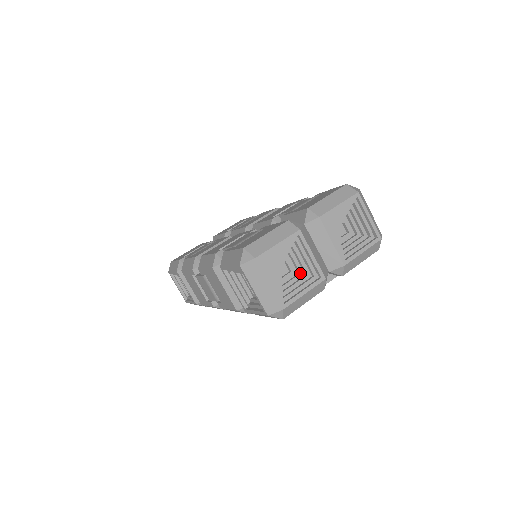
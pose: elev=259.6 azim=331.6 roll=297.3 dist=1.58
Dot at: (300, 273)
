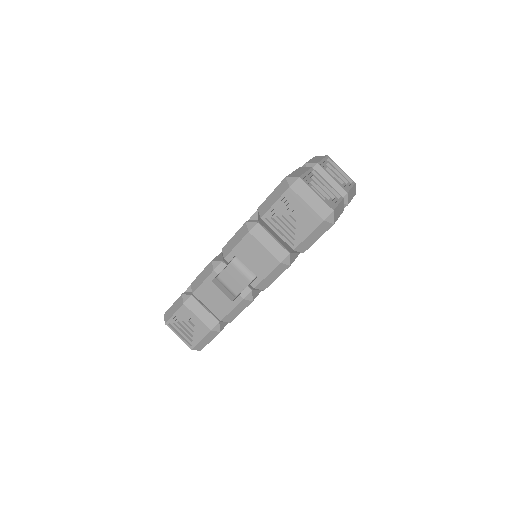
Dot at: (325, 199)
